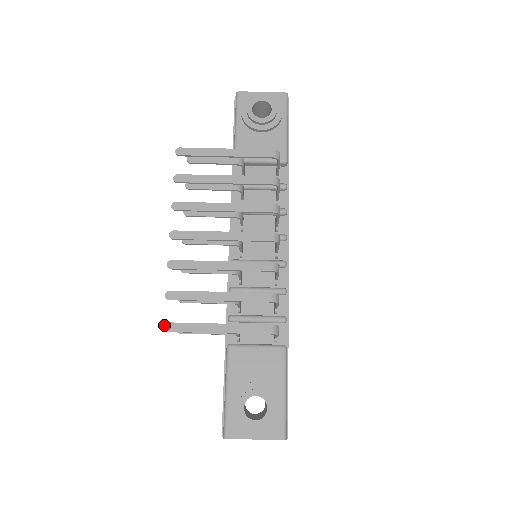
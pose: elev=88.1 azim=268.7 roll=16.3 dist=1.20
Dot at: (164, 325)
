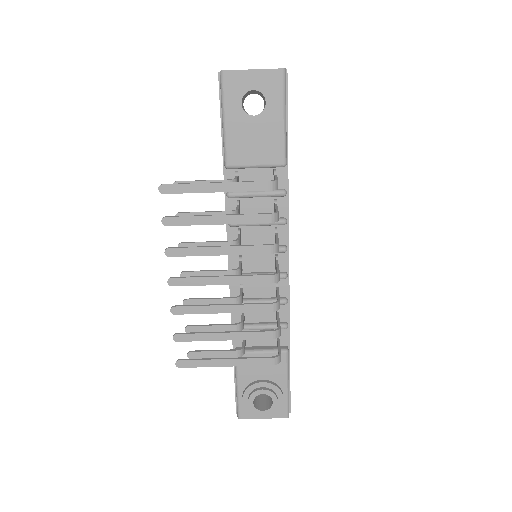
Dot at: (177, 363)
